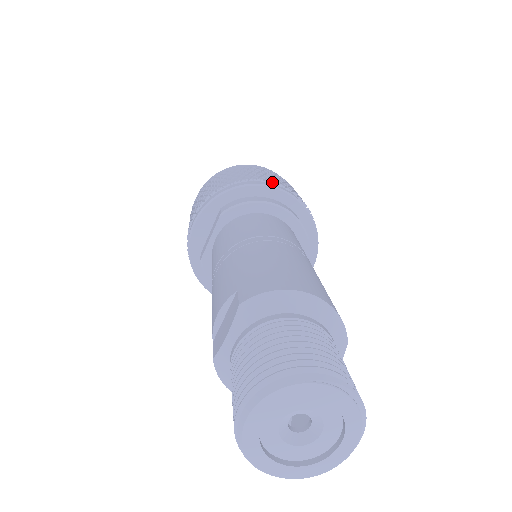
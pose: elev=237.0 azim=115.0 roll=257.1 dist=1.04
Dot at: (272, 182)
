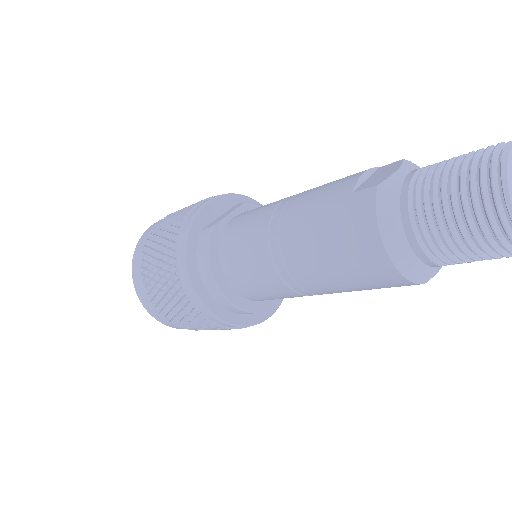
Dot at: occluded
